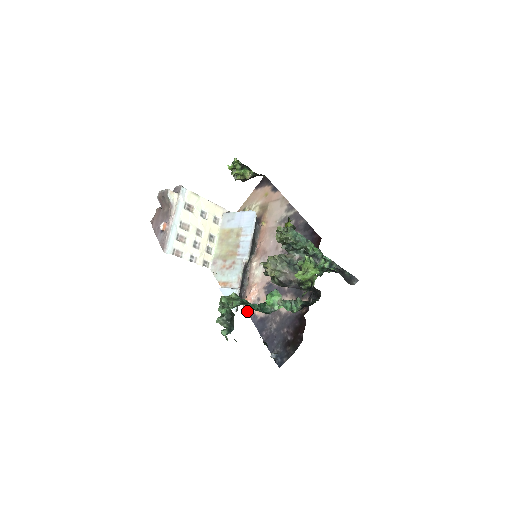
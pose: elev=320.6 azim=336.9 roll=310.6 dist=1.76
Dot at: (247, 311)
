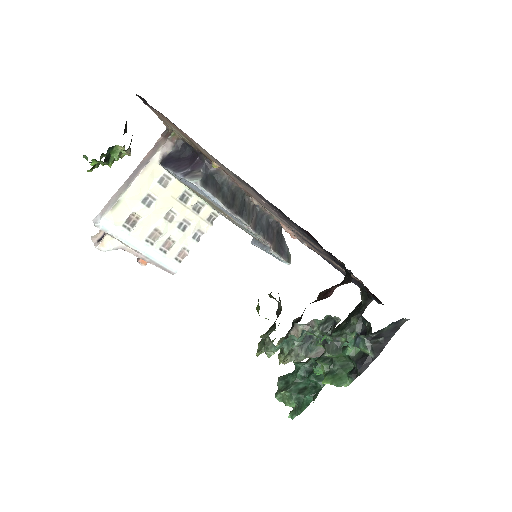
Dot at: occluded
